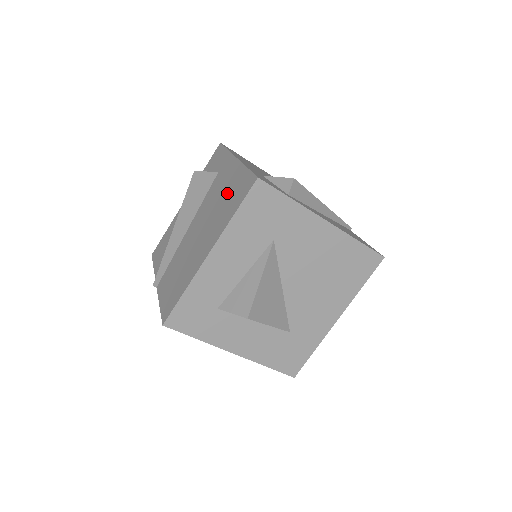
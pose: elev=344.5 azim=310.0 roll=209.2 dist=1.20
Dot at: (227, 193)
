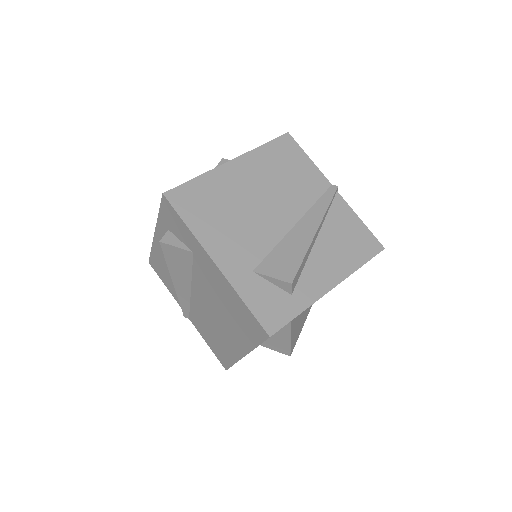
Dot at: (230, 307)
